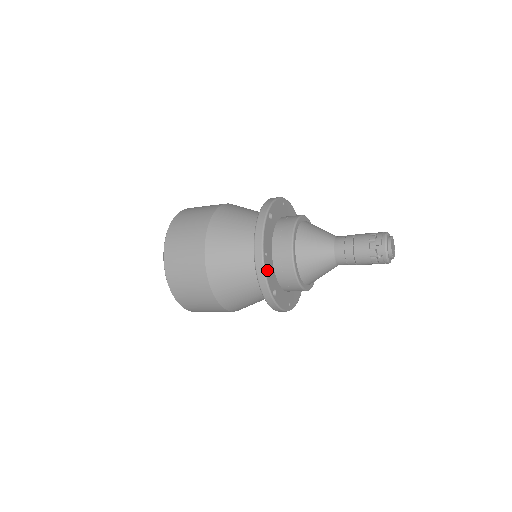
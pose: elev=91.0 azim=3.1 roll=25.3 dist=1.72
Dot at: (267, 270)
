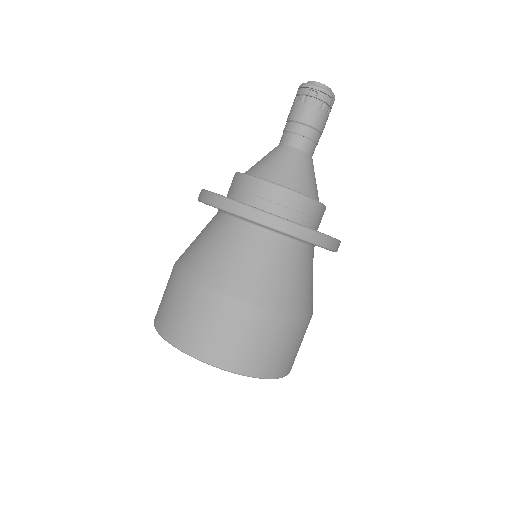
Dot at: (251, 206)
